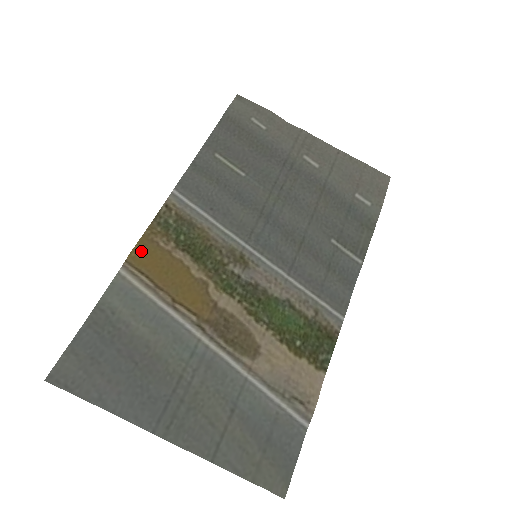
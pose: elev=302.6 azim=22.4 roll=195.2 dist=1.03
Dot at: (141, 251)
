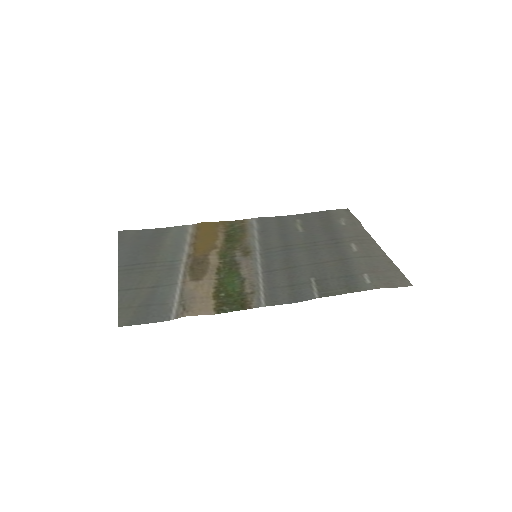
Dot at: (208, 224)
